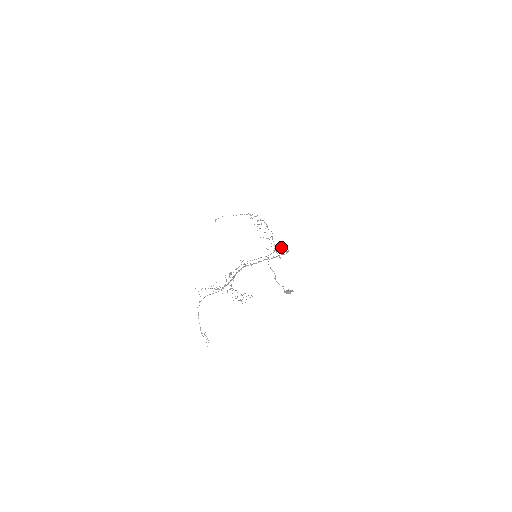
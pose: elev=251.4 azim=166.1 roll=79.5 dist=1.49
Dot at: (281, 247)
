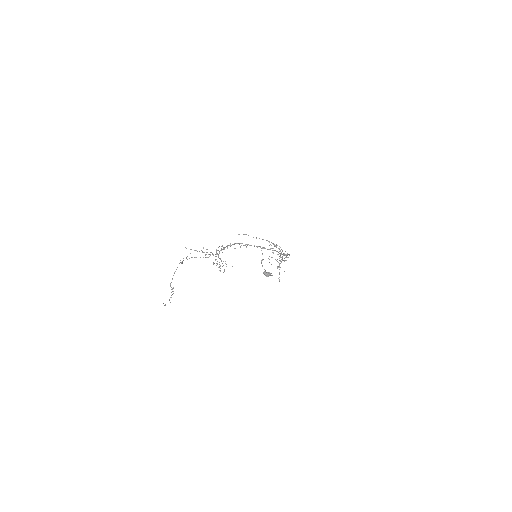
Dot at: occluded
